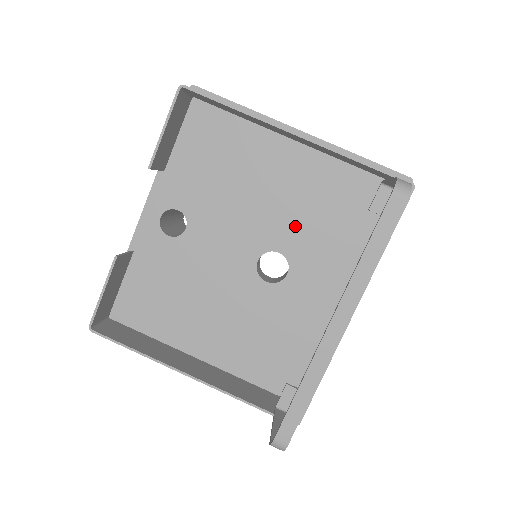
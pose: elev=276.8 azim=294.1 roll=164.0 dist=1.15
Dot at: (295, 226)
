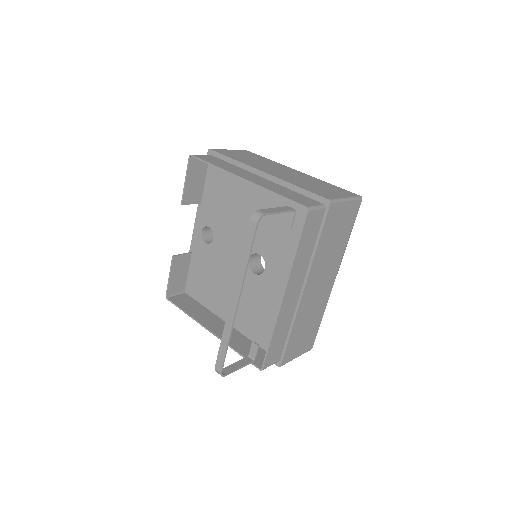
Dot at: (266, 236)
